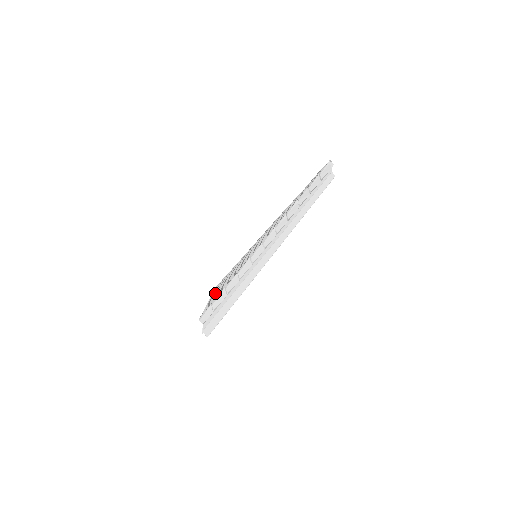
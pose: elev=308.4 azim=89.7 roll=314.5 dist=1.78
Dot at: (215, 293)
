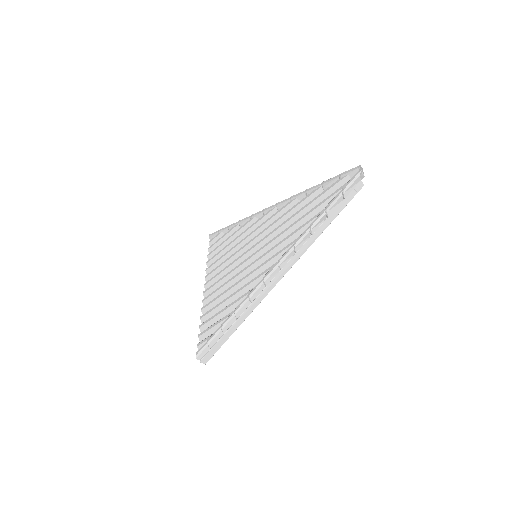
Dot at: (211, 280)
